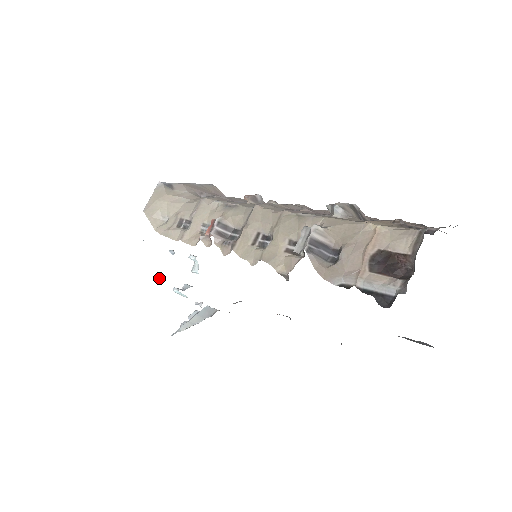
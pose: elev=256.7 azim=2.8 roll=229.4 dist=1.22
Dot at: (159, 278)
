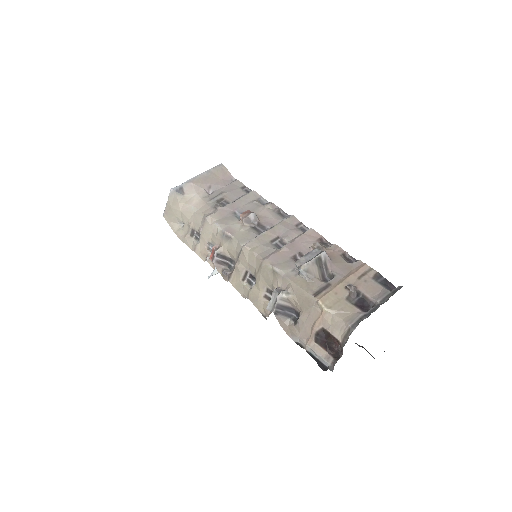
Dot at: occluded
